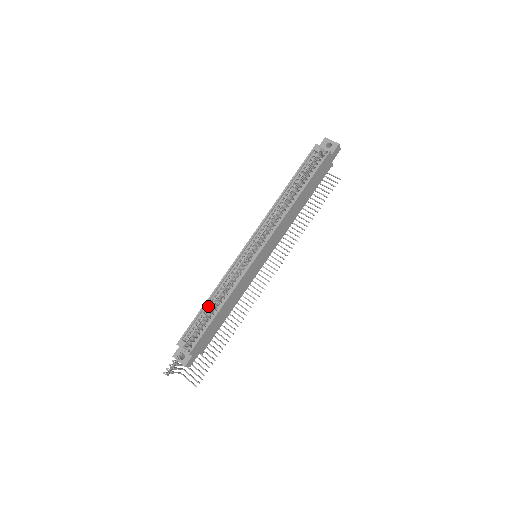
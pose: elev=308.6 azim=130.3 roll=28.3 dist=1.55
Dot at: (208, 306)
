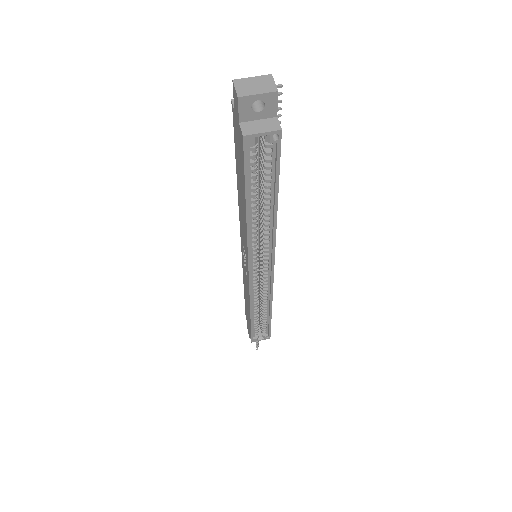
Dot at: (255, 318)
